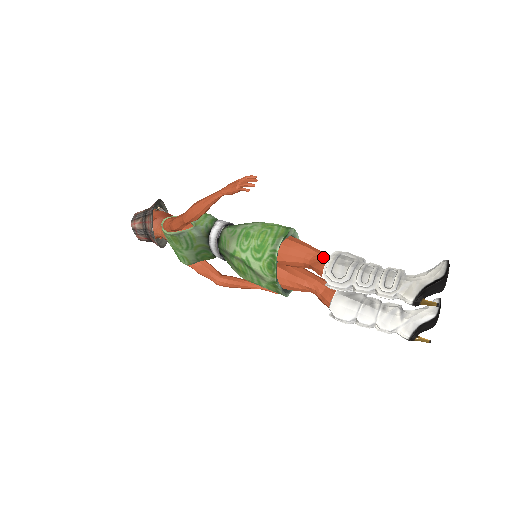
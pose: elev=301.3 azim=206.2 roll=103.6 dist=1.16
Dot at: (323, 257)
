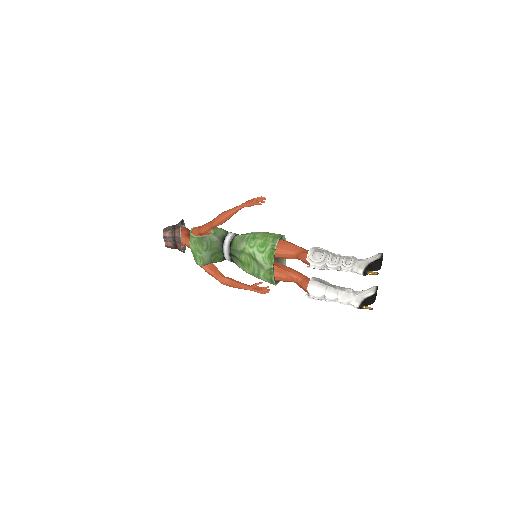
Dot at: (306, 250)
